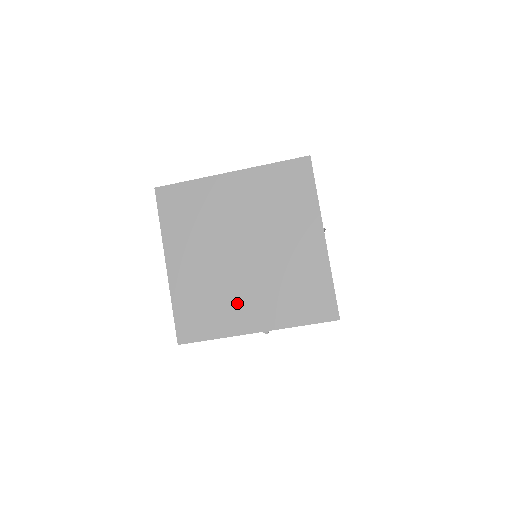
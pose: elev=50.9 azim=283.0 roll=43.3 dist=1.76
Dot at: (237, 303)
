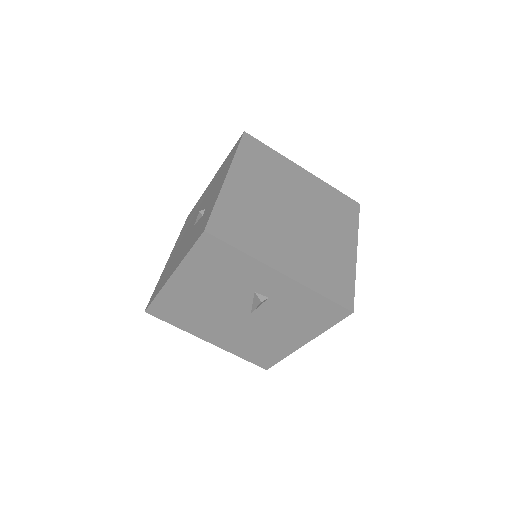
Dot at: (275, 242)
